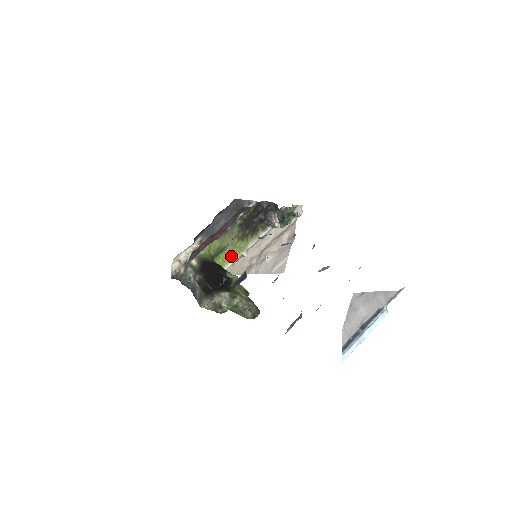
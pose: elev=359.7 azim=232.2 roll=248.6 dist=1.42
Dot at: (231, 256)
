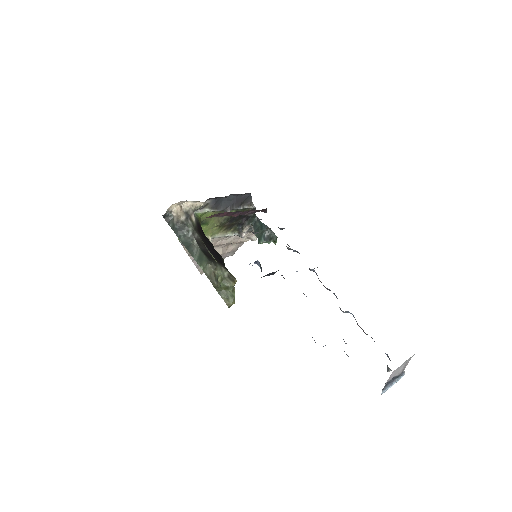
Dot at: occluded
